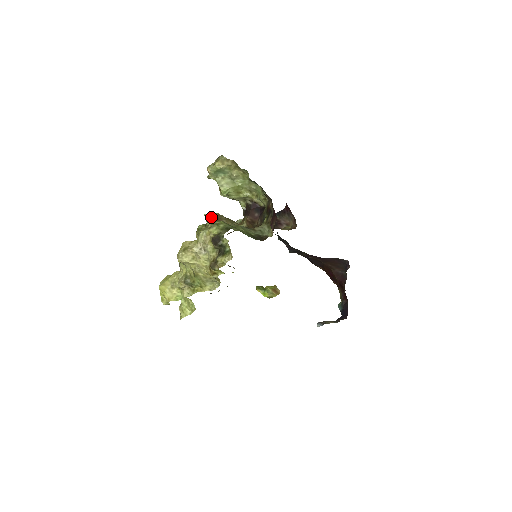
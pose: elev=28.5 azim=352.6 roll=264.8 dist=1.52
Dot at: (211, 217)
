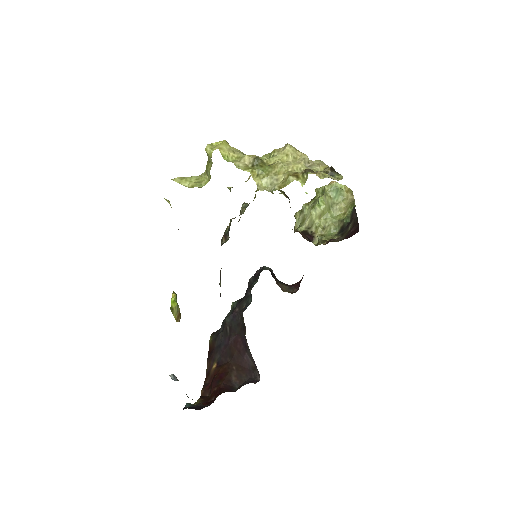
Dot at: occluded
